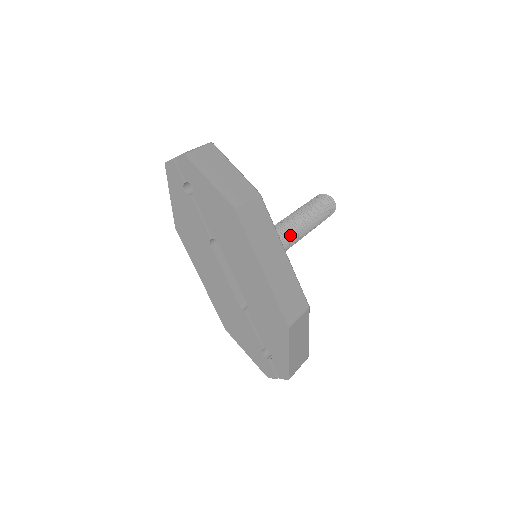
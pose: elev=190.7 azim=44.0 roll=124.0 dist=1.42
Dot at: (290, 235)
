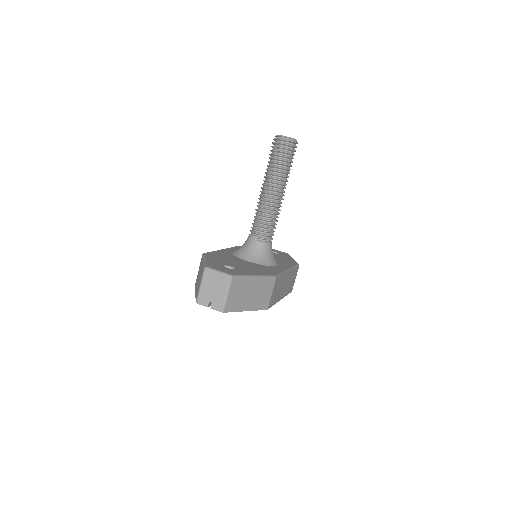
Dot at: occluded
